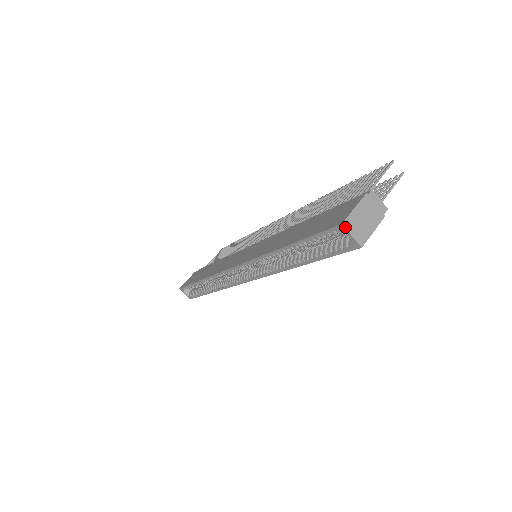
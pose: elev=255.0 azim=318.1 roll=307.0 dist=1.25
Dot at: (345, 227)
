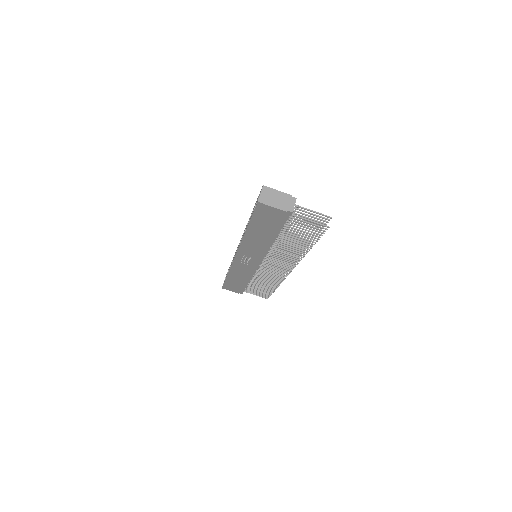
Dot at: (263, 188)
